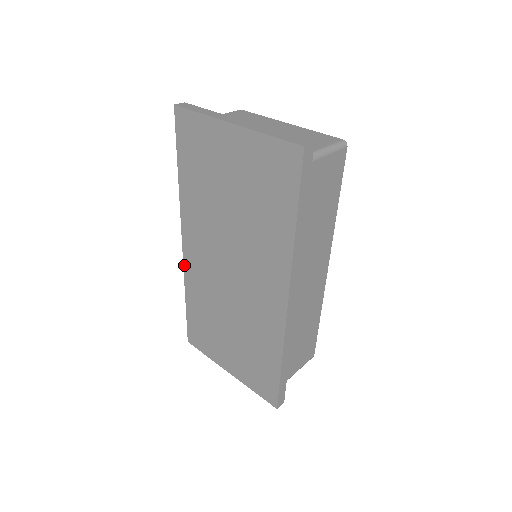
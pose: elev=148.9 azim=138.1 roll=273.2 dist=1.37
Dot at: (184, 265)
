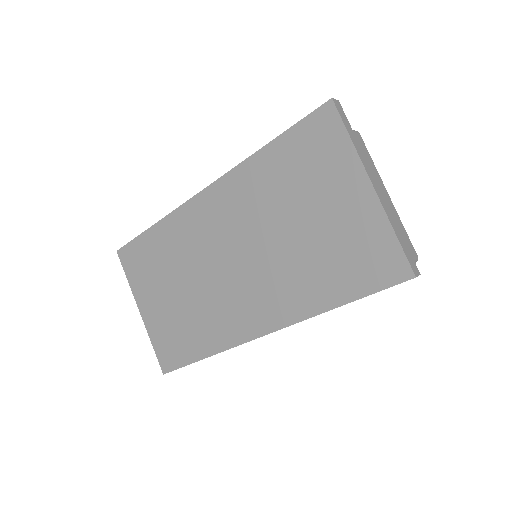
Dot at: (184, 205)
